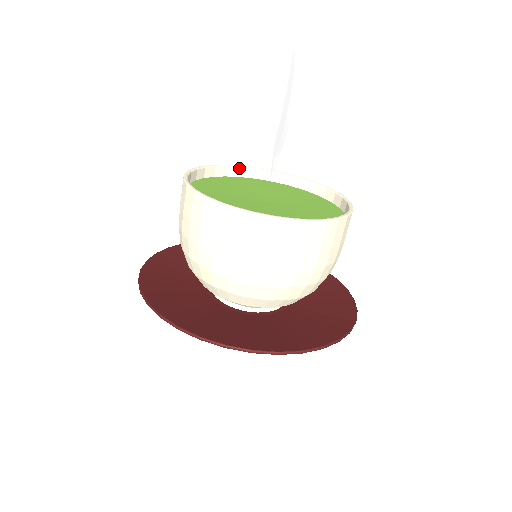
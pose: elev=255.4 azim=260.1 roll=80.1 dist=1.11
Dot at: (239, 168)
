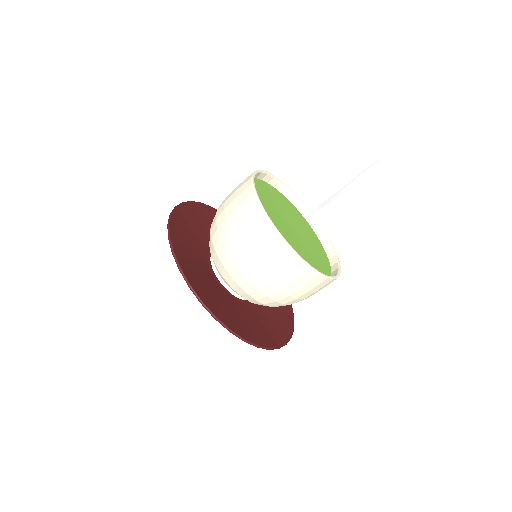
Dot at: (295, 196)
